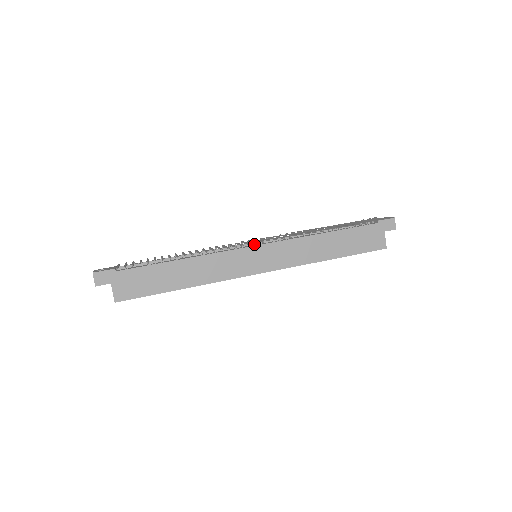
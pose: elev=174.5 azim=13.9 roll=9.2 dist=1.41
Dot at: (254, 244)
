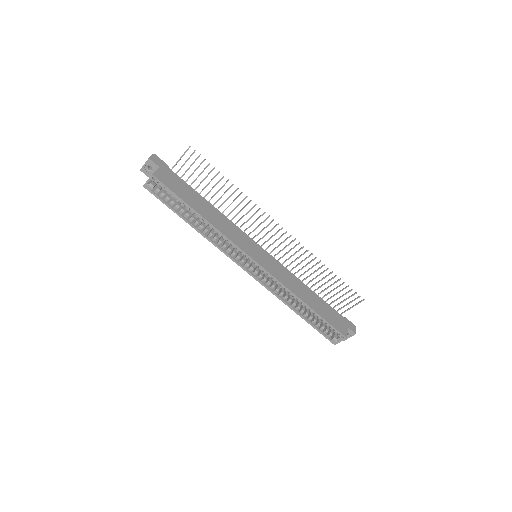
Dot at: (260, 247)
